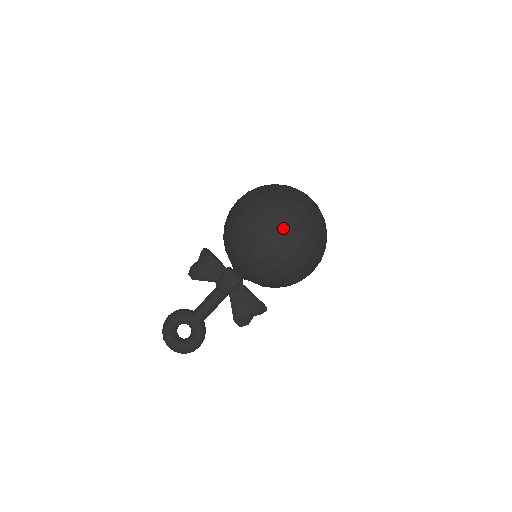
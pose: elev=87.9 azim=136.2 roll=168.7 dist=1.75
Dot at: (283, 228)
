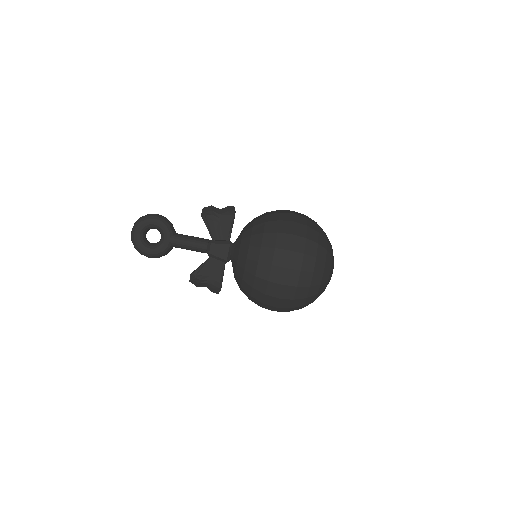
Dot at: (294, 279)
